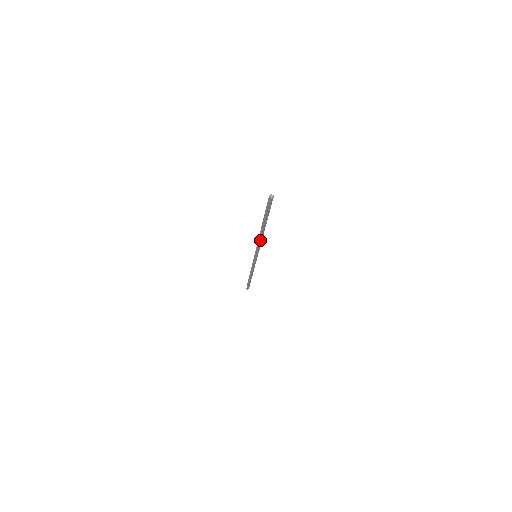
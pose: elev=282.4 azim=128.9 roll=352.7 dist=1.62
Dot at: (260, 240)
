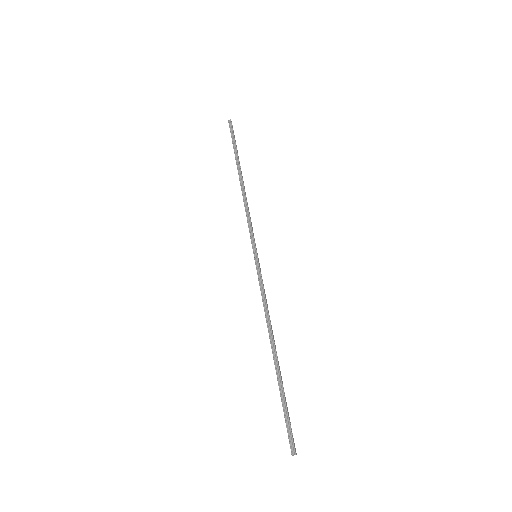
Dot at: (270, 320)
